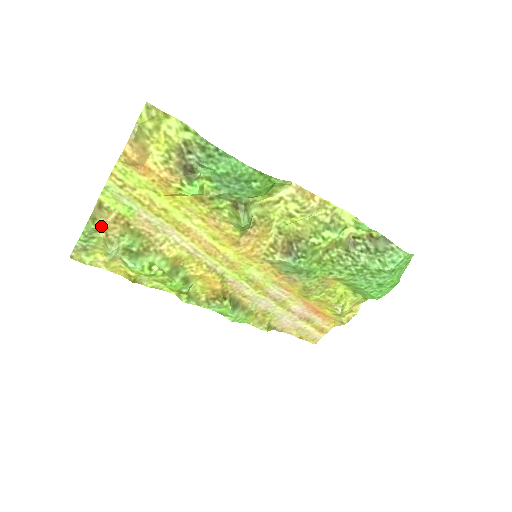
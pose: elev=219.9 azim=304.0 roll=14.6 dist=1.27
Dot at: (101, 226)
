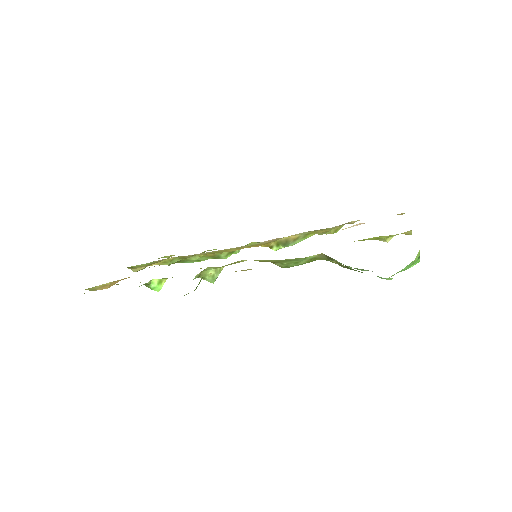
Dot at: occluded
